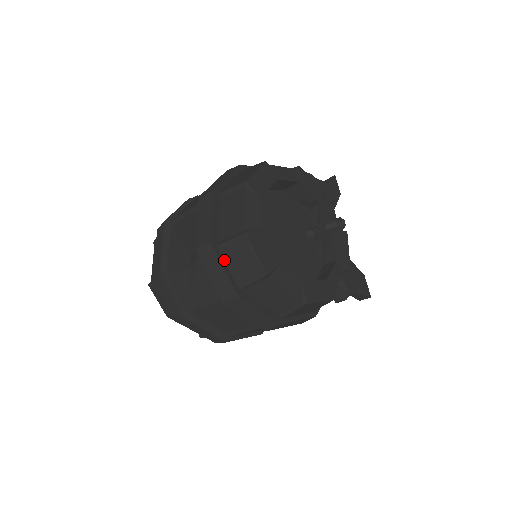
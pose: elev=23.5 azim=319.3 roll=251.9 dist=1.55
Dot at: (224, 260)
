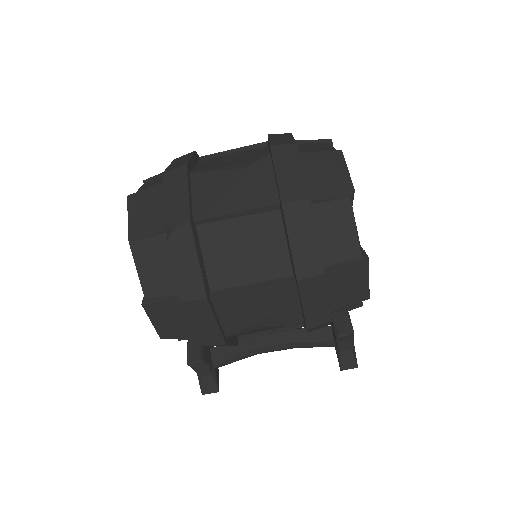
Dot at: (301, 166)
